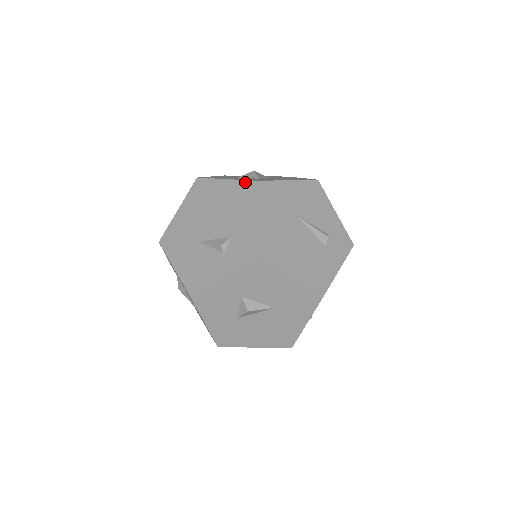
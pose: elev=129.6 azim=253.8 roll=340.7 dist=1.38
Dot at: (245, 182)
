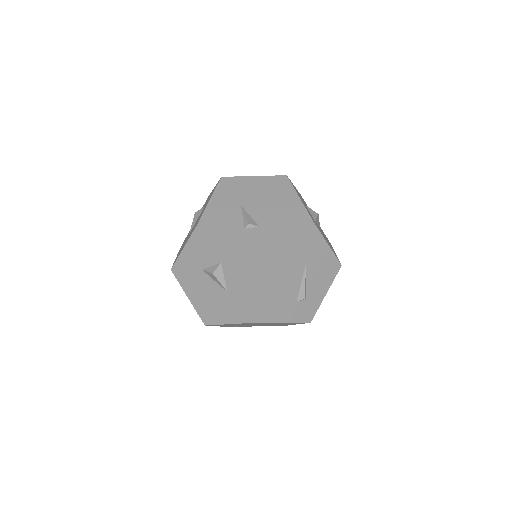
Dot at: (306, 212)
